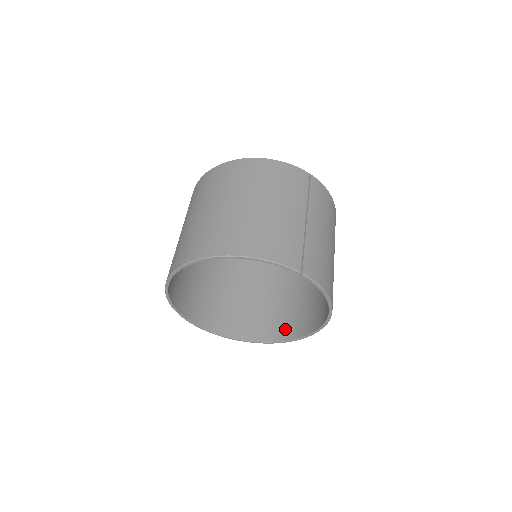
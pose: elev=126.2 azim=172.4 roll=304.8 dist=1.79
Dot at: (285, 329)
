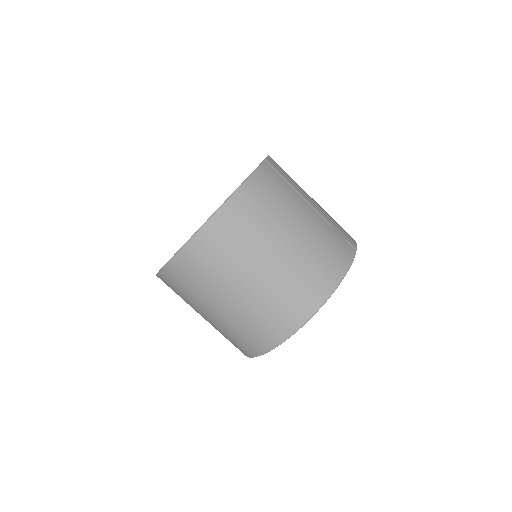
Dot at: occluded
